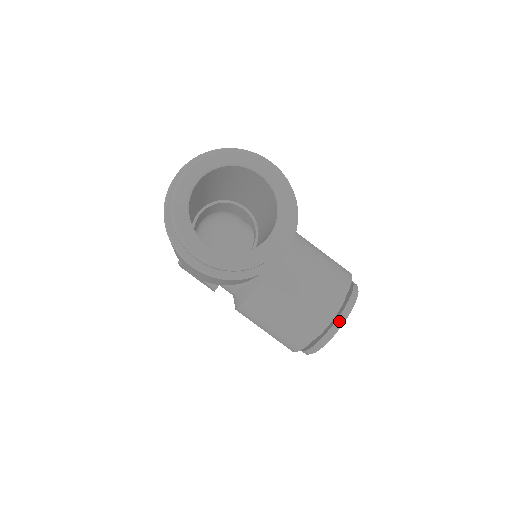
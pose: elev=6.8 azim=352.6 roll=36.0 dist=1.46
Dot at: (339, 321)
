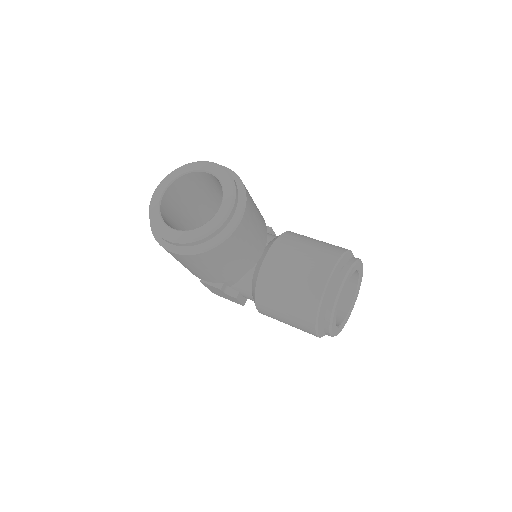
Dot at: (337, 286)
